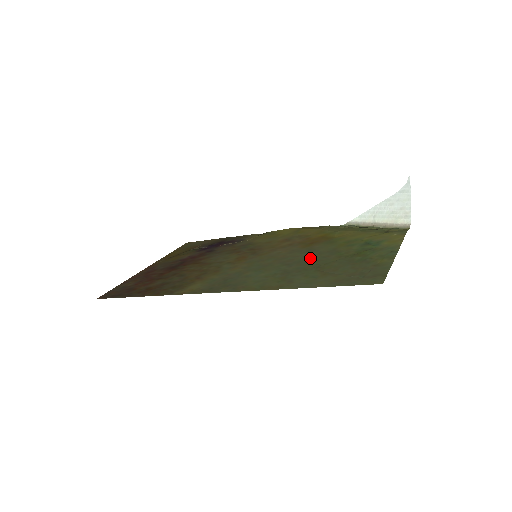
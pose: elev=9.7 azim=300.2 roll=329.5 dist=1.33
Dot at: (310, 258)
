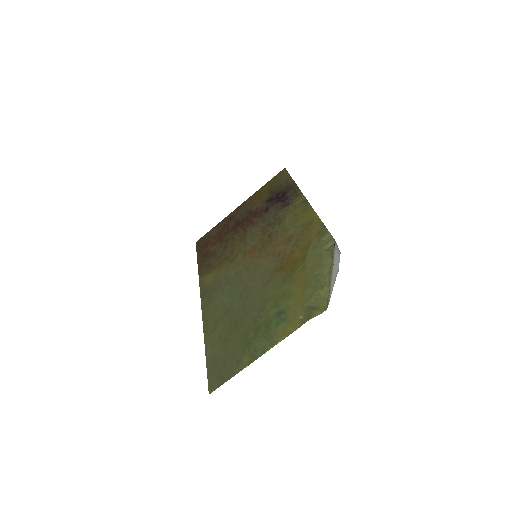
Dot at: (251, 300)
